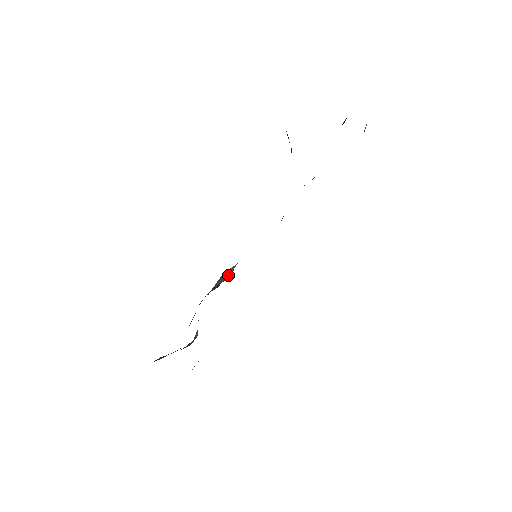
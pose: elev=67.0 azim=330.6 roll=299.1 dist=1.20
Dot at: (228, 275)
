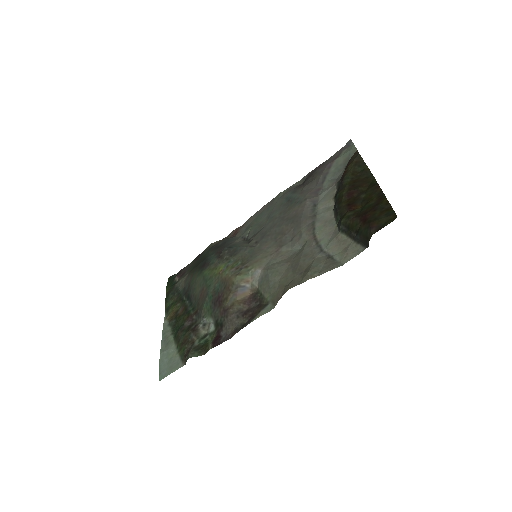
Dot at: (249, 288)
